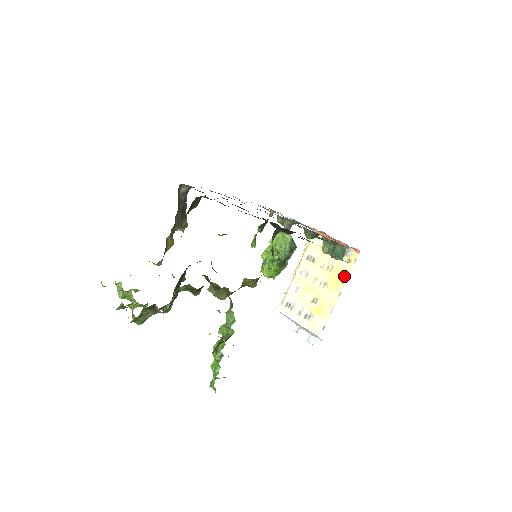
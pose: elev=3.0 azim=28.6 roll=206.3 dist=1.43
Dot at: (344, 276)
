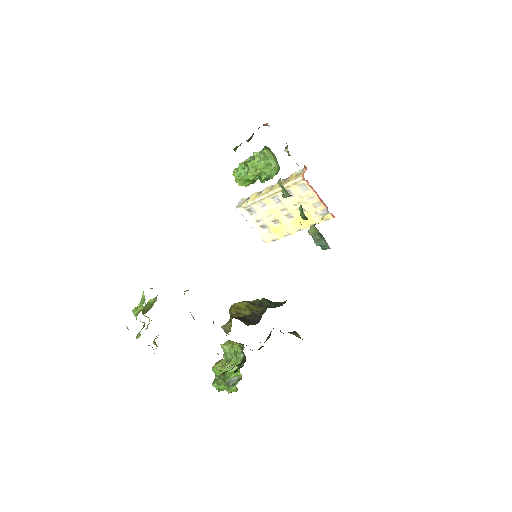
Dot at: (311, 224)
